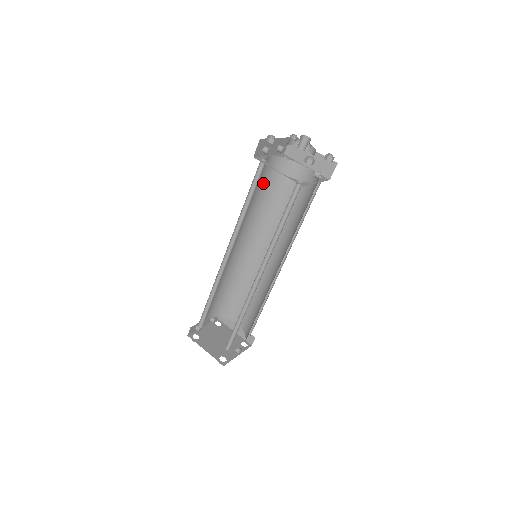
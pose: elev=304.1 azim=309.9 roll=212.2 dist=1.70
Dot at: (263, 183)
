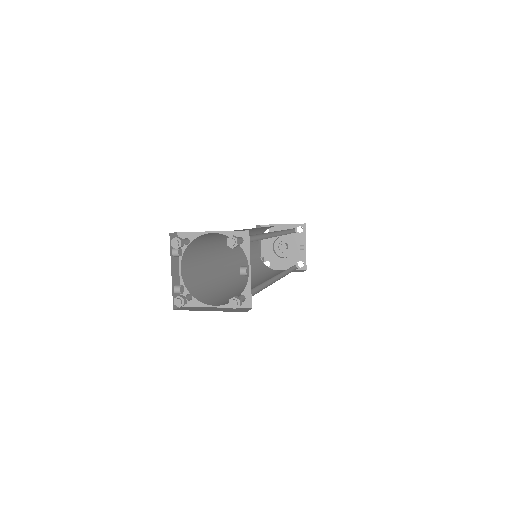
Dot at: (251, 256)
